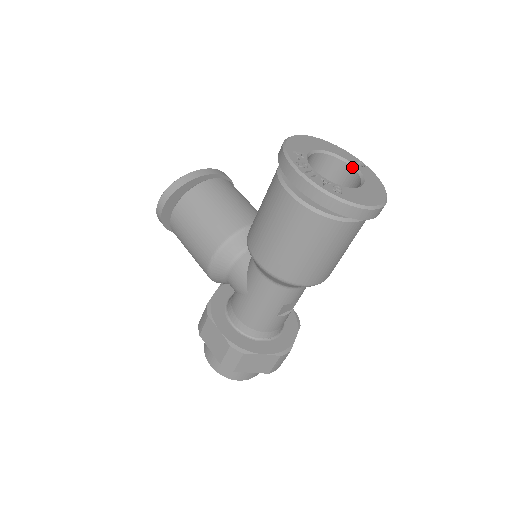
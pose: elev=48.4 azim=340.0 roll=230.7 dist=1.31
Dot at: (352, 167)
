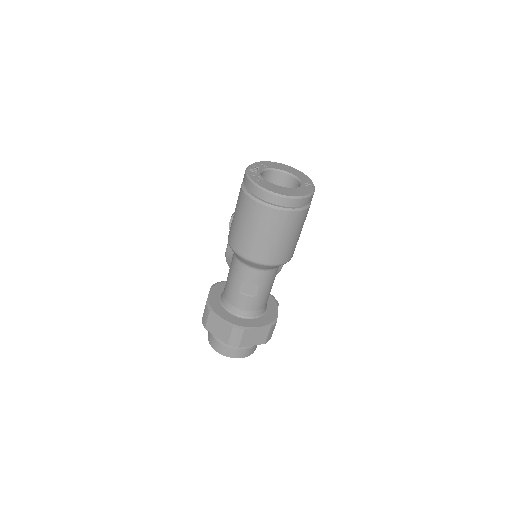
Dot at: (300, 184)
